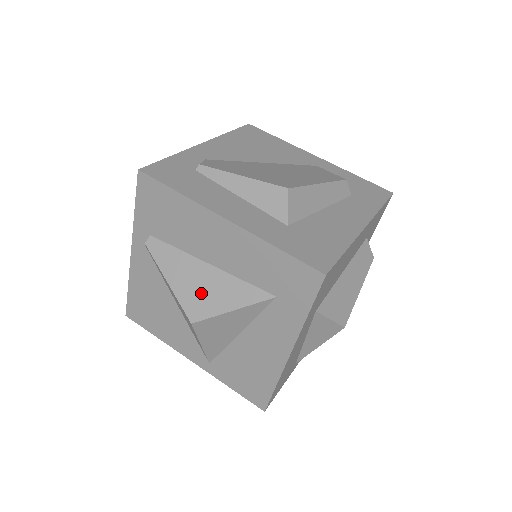
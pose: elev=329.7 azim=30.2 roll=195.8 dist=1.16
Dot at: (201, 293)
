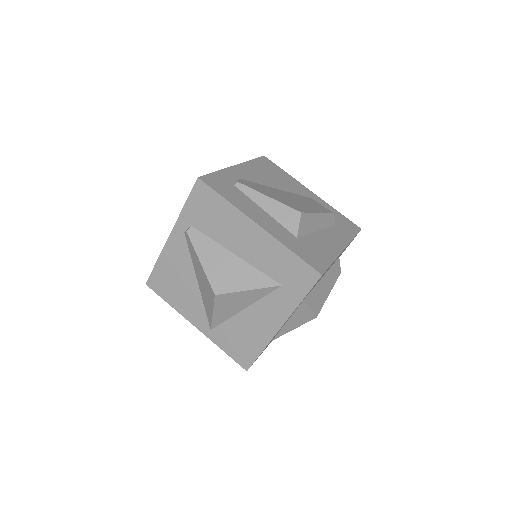
Dot at: (226, 274)
